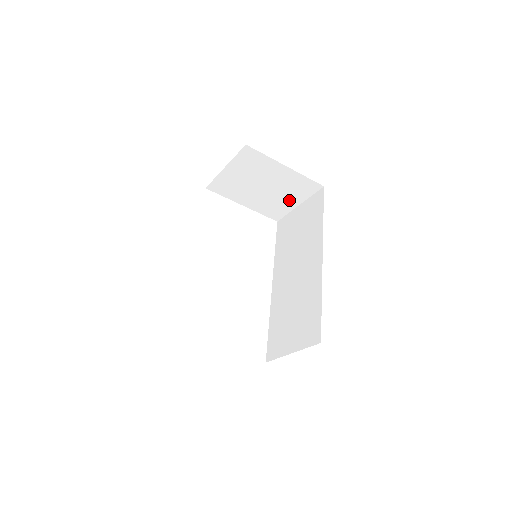
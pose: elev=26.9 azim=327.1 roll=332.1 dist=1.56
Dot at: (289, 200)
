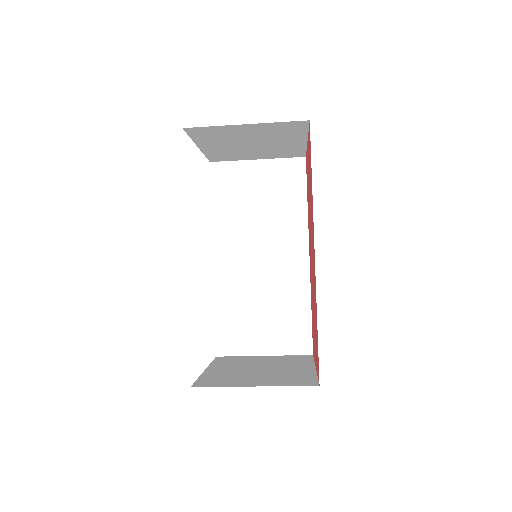
Dot at: (256, 155)
